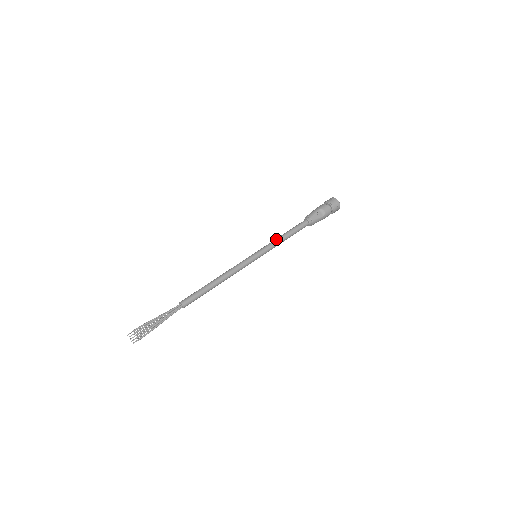
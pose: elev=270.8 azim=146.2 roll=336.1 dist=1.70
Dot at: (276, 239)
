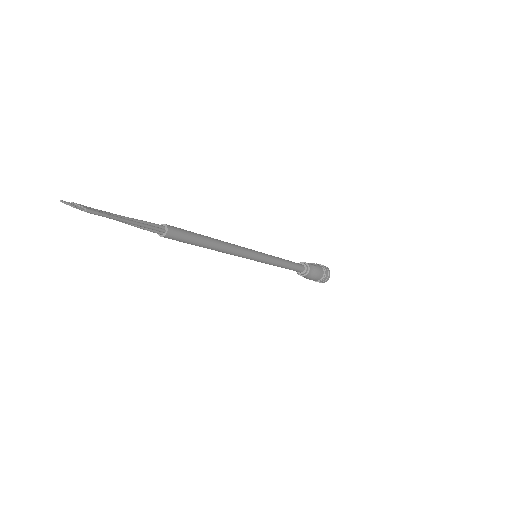
Dot at: occluded
